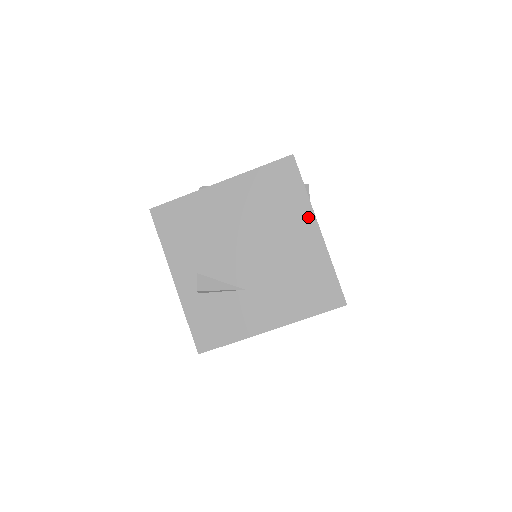
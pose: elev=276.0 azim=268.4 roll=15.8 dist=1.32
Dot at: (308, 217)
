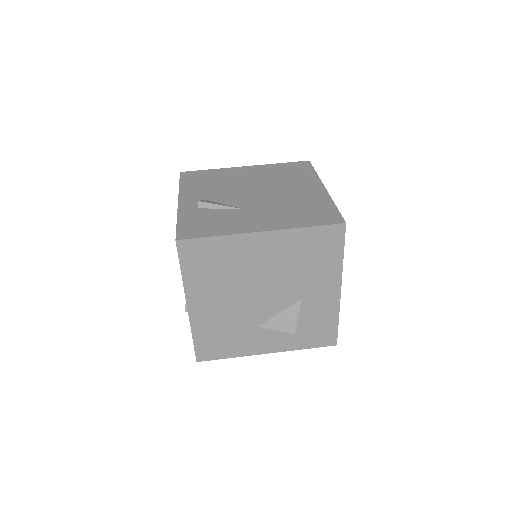
Dot at: (316, 182)
